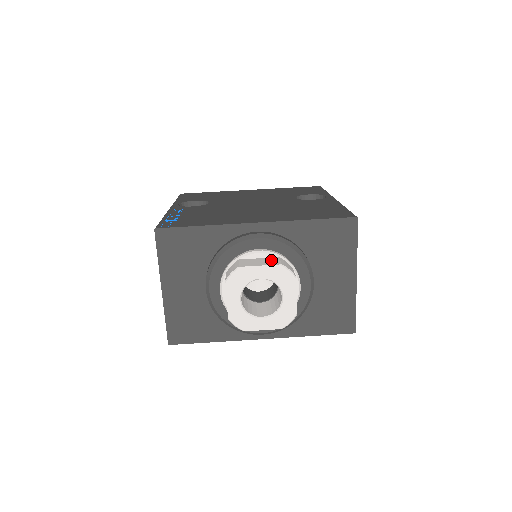
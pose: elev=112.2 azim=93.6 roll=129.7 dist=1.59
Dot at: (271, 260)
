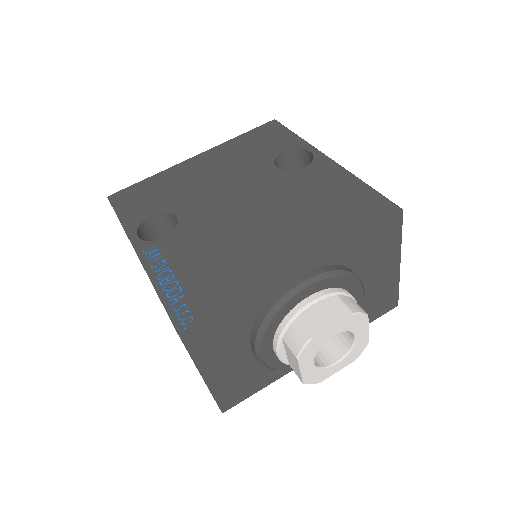
Dot at: (334, 308)
